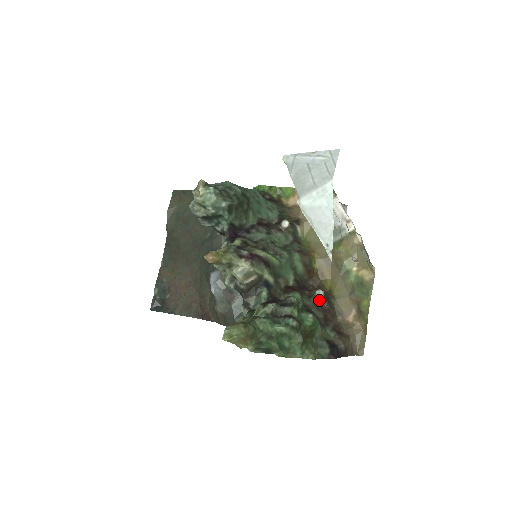
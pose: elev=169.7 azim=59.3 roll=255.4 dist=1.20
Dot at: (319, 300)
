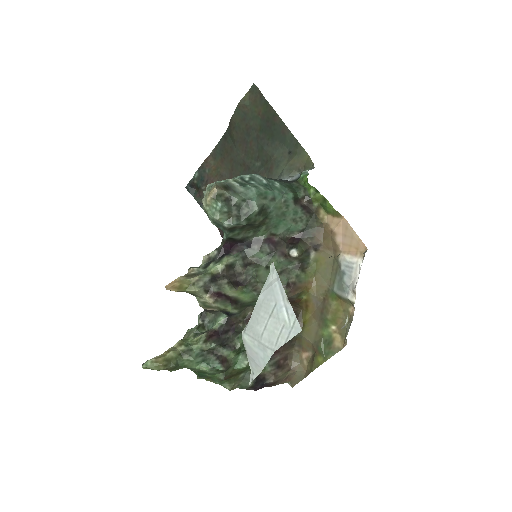
Dot at: occluded
